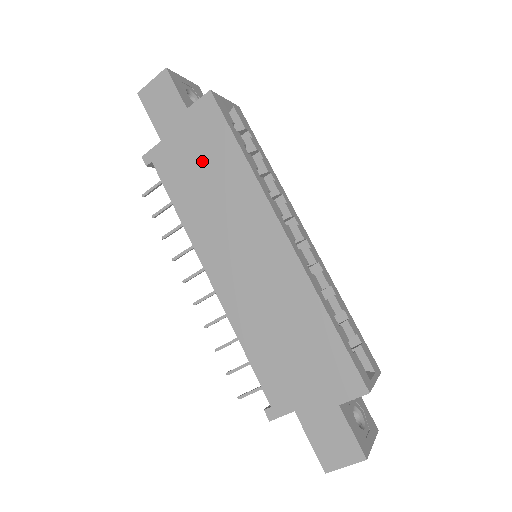
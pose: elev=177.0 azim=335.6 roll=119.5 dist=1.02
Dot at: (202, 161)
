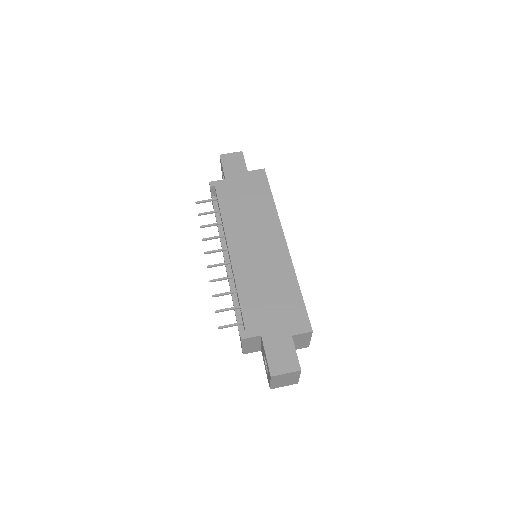
Dot at: (248, 195)
